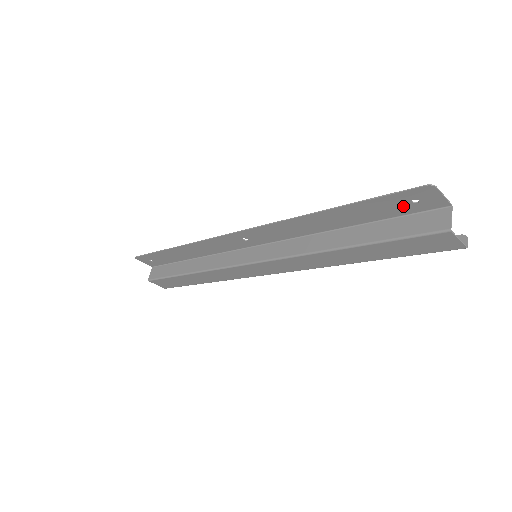
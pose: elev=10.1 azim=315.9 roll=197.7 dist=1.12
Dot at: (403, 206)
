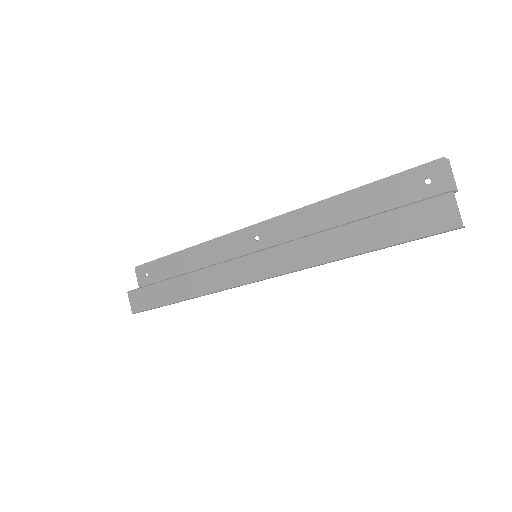
Dot at: (416, 189)
